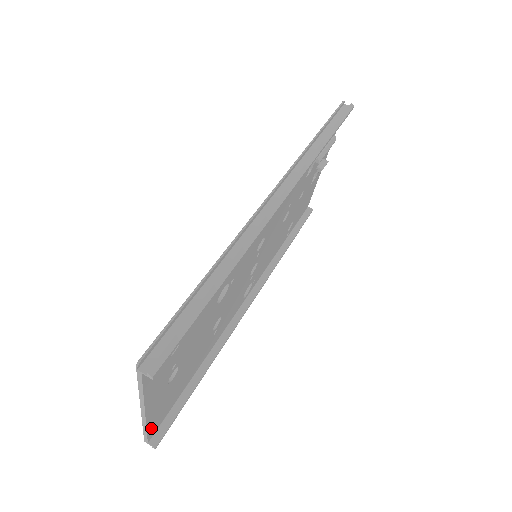
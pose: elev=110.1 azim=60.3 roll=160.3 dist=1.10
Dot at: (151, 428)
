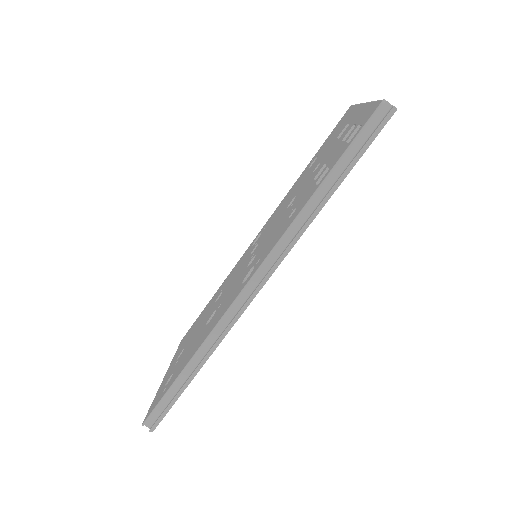
Dot at: occluded
